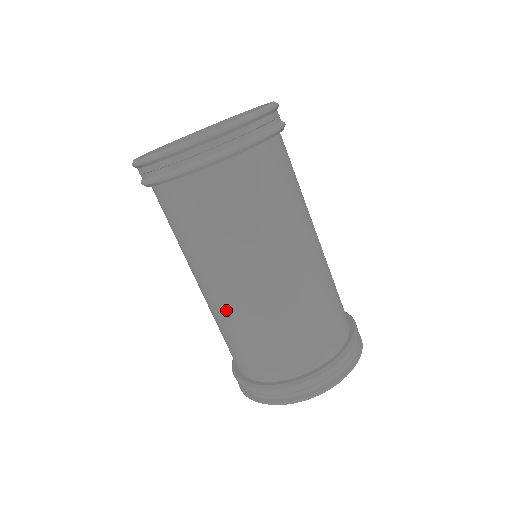
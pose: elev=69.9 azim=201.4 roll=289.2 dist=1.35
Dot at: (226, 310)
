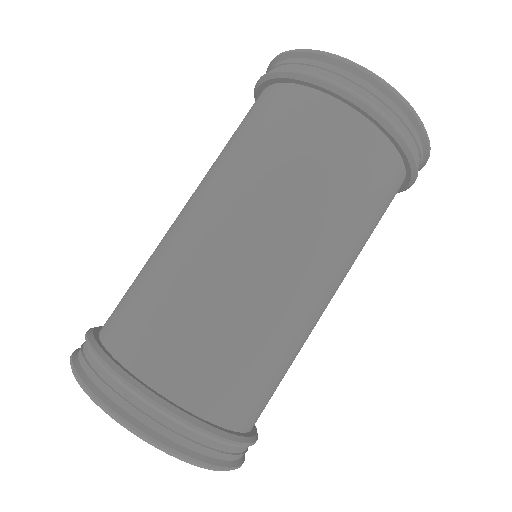
Dot at: (167, 232)
